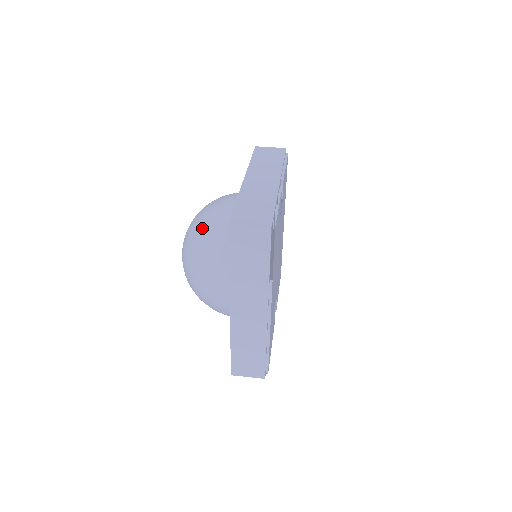
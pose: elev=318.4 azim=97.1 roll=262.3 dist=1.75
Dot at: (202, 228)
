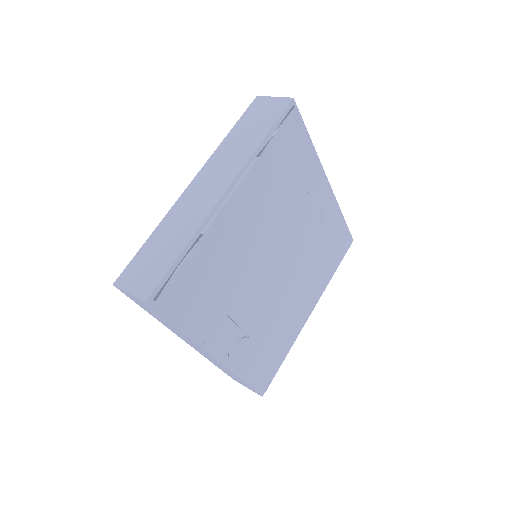
Dot at: occluded
